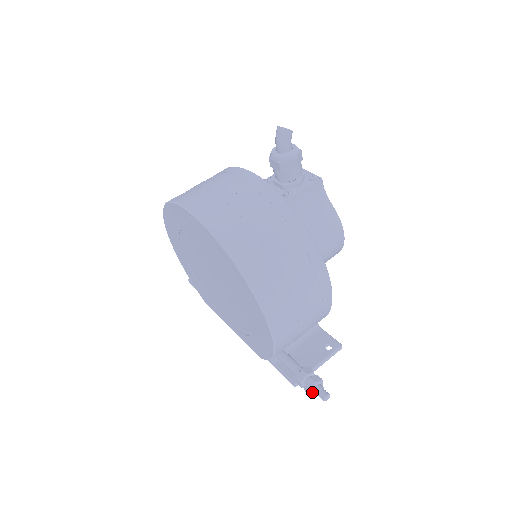
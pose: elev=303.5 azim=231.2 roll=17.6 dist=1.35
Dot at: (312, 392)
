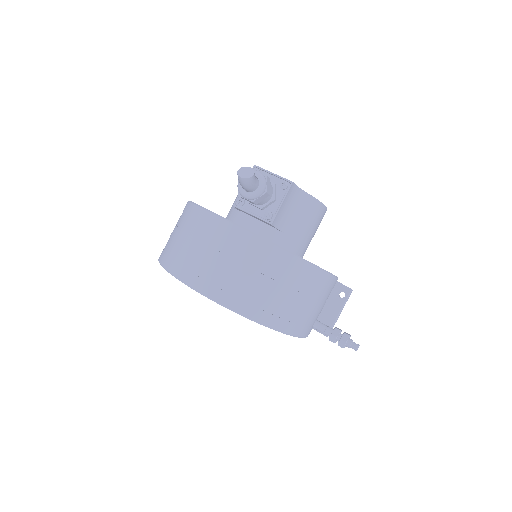
Dot at: (345, 346)
